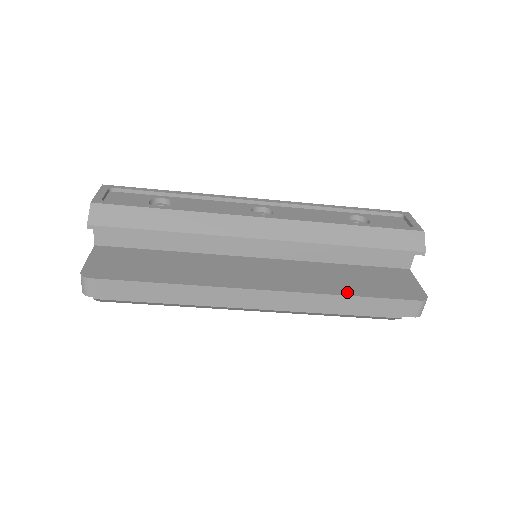
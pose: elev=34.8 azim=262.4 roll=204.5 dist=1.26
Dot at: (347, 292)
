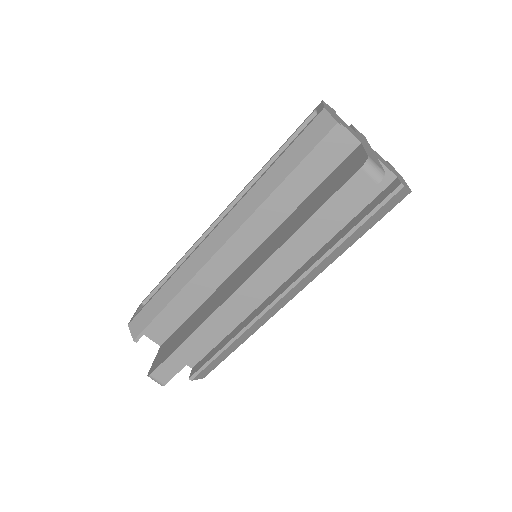
Dot at: (299, 225)
